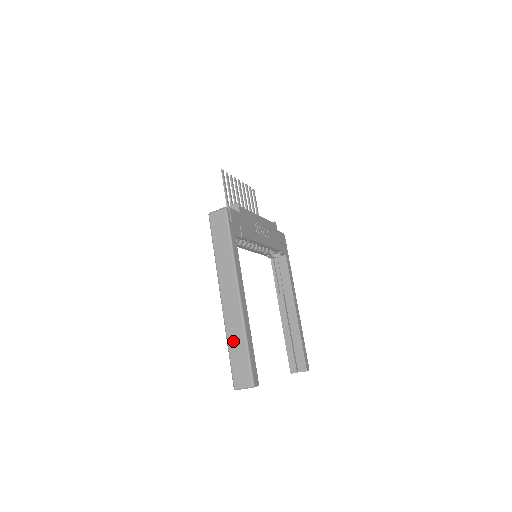
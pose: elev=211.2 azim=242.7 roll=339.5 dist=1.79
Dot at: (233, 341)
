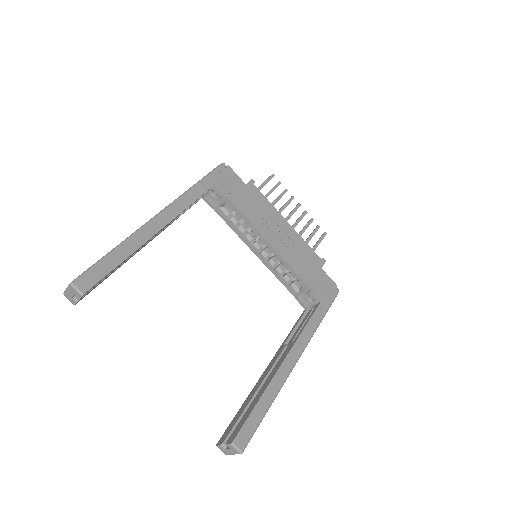
Dot at: occluded
